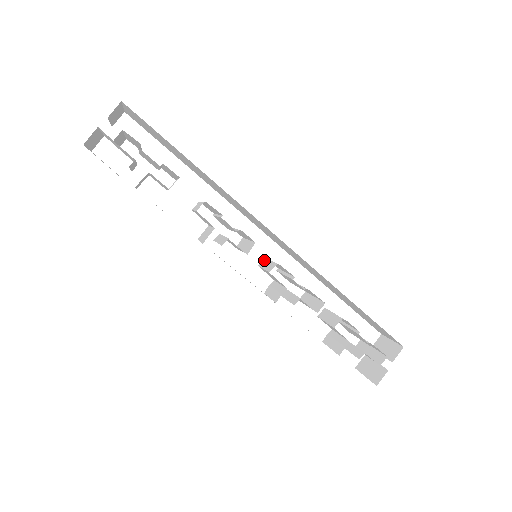
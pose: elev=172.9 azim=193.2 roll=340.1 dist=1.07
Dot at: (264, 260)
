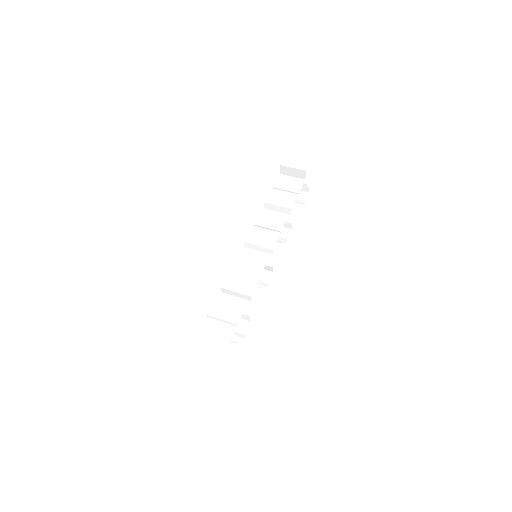
Dot at: (247, 244)
